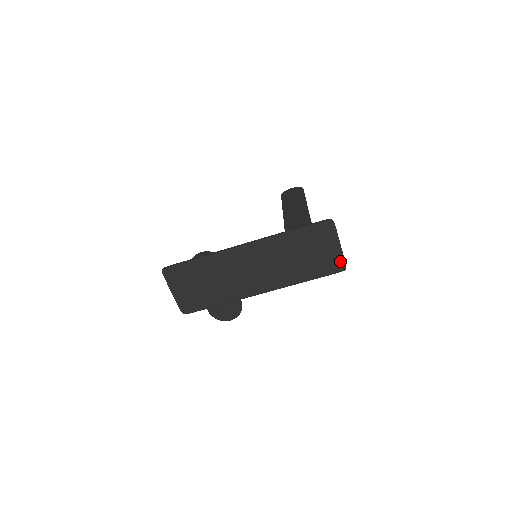
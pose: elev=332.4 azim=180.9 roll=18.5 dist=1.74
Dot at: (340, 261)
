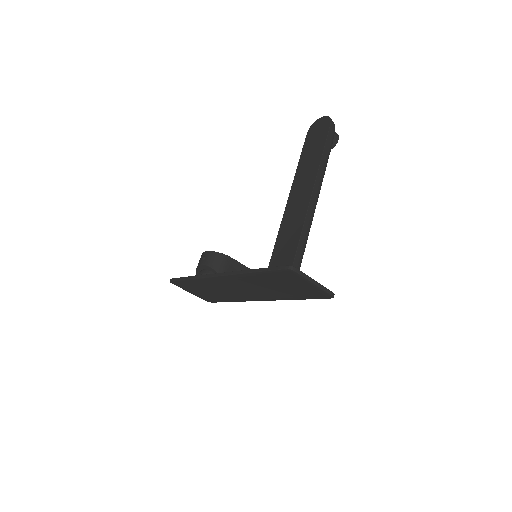
Dot at: (323, 293)
